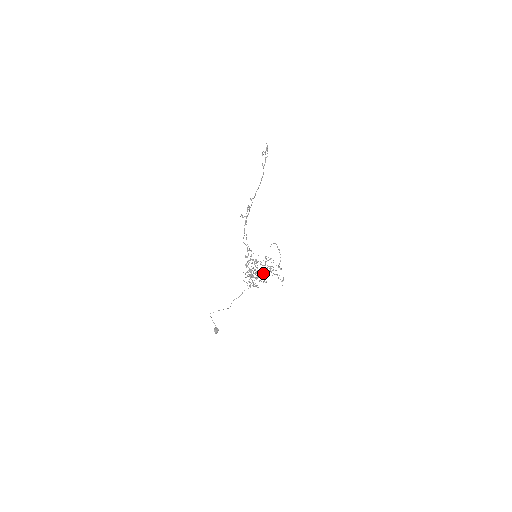
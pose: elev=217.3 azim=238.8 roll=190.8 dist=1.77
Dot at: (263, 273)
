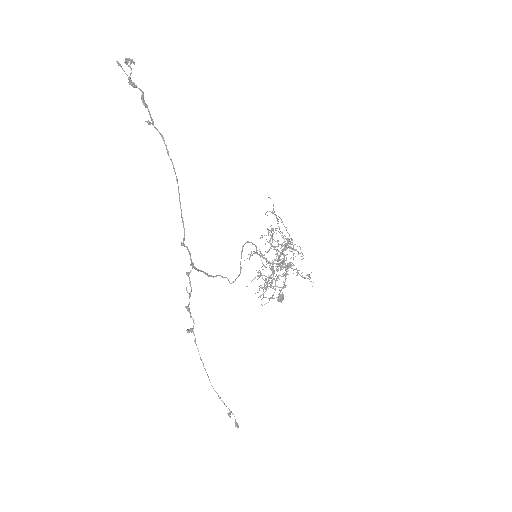
Dot at: occluded
